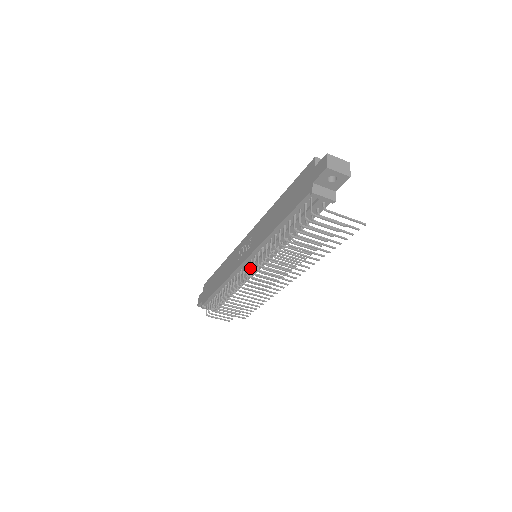
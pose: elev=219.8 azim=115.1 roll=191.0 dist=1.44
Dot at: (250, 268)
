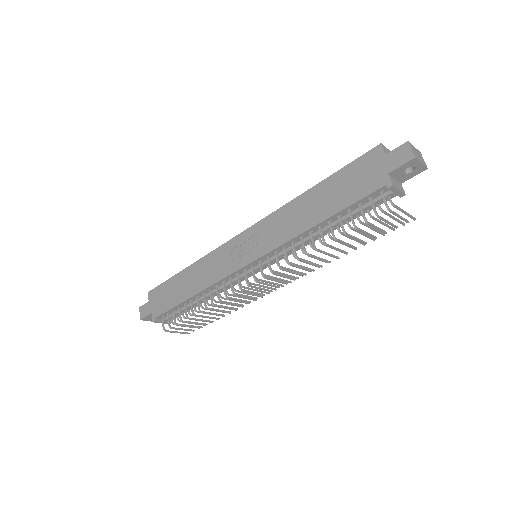
Dot at: (262, 272)
